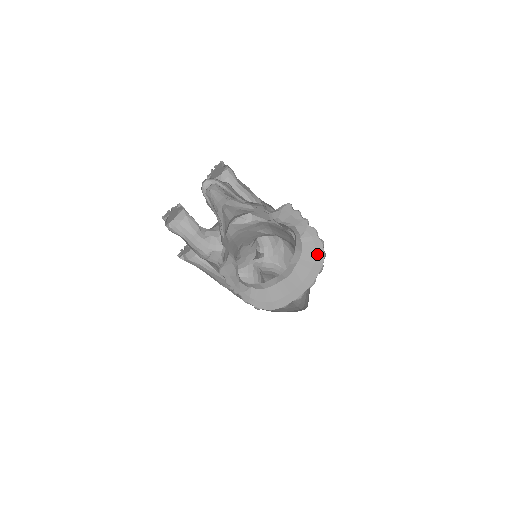
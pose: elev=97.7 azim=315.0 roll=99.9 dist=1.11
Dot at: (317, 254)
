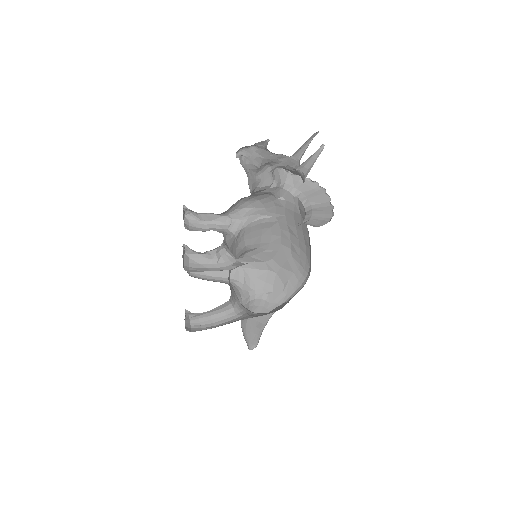
Dot at: (312, 187)
